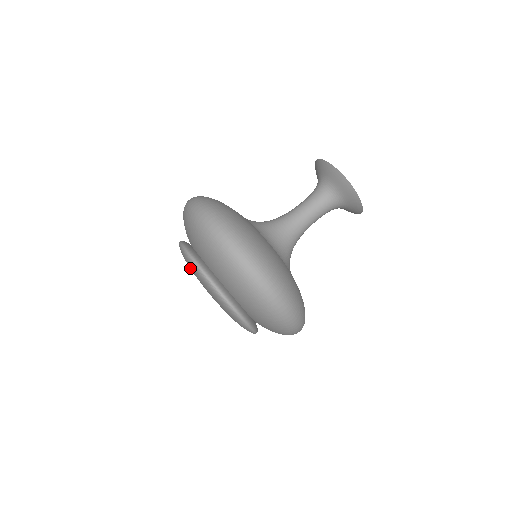
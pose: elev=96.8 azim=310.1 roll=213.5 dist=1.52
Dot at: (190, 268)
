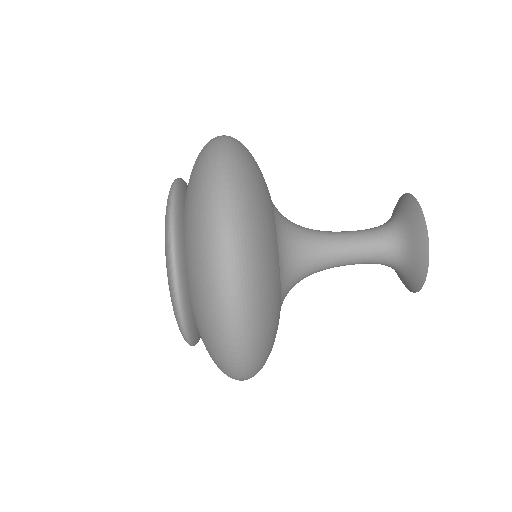
Dot at: occluded
